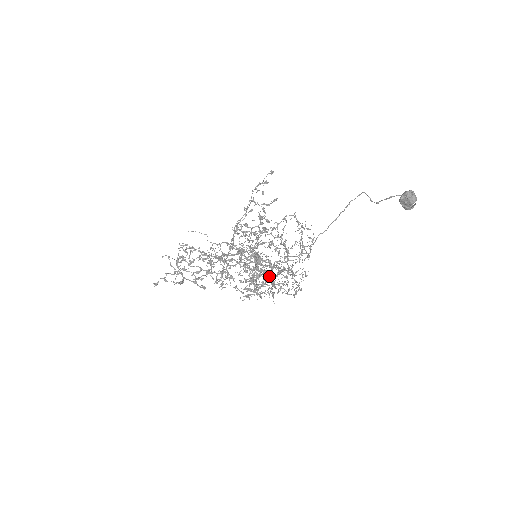
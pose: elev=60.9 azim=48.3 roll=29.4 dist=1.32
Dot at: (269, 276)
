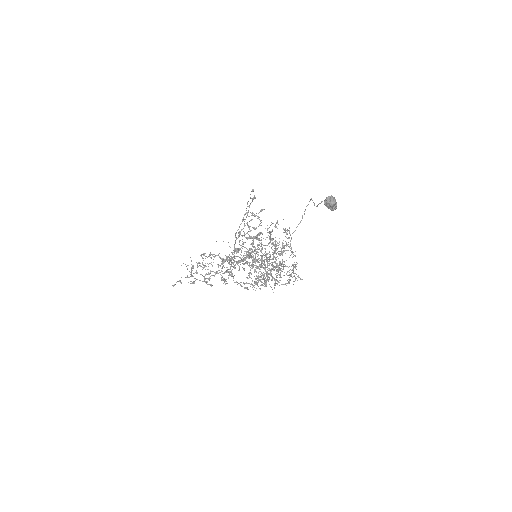
Dot at: (274, 270)
